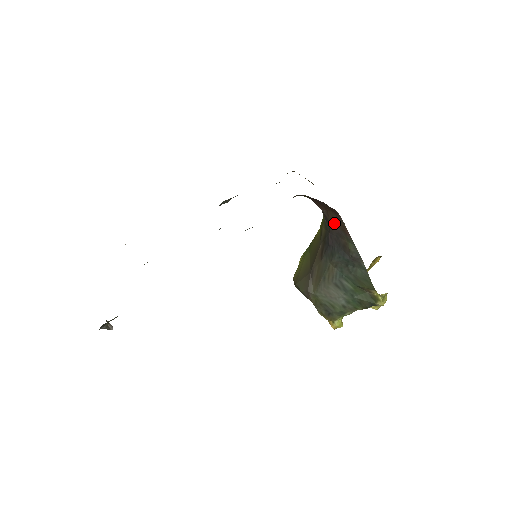
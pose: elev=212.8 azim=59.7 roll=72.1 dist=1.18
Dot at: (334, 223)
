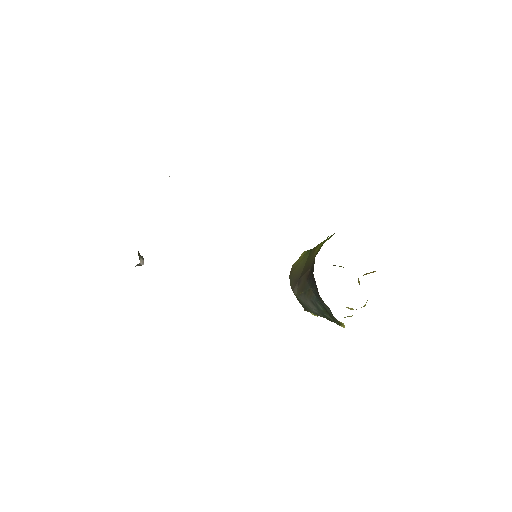
Dot at: occluded
